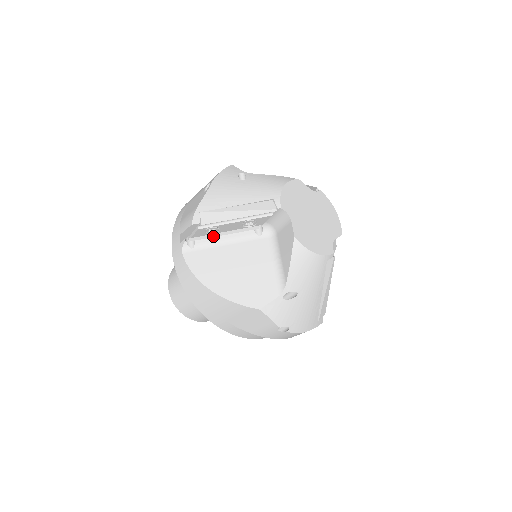
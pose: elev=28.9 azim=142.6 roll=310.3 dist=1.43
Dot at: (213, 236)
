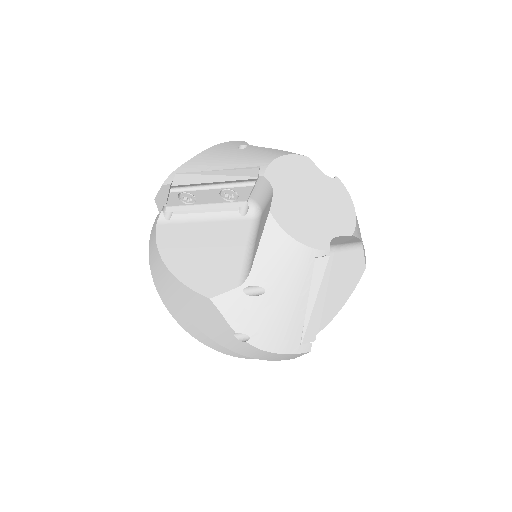
Dot at: (192, 209)
